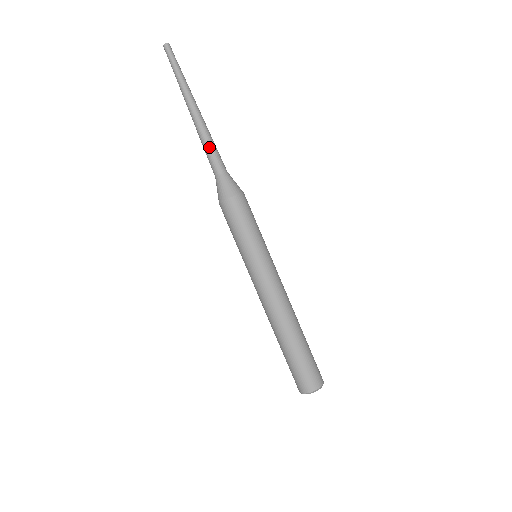
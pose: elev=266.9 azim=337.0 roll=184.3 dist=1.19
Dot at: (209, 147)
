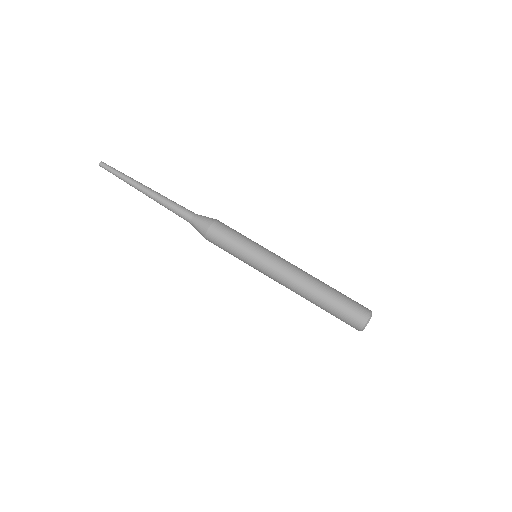
Dot at: (175, 203)
